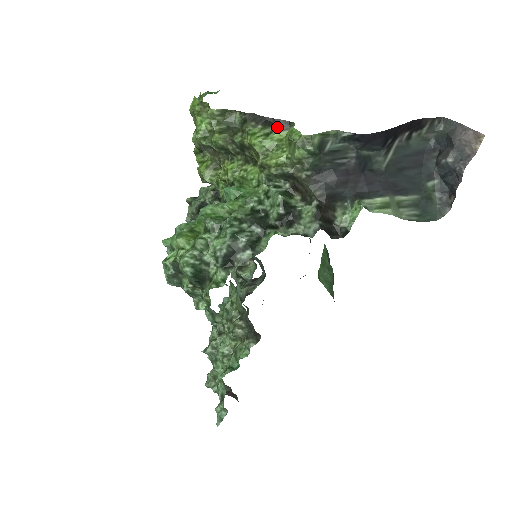
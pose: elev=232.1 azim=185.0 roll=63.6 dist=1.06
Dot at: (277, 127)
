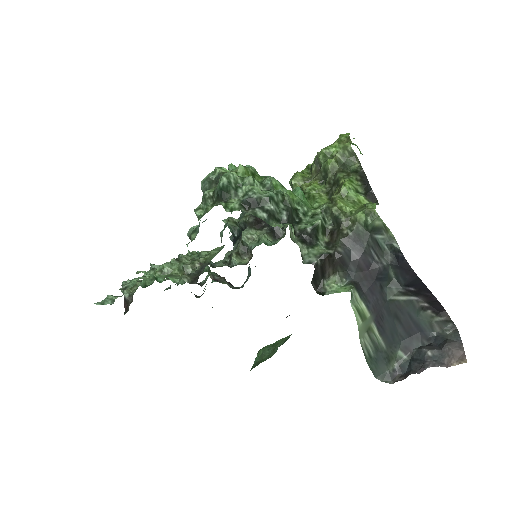
Dot at: (368, 195)
